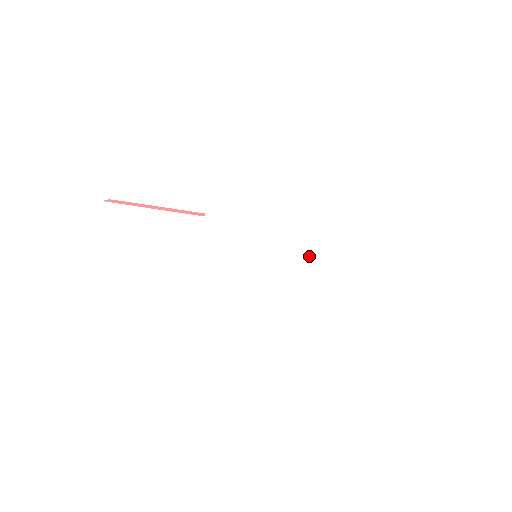
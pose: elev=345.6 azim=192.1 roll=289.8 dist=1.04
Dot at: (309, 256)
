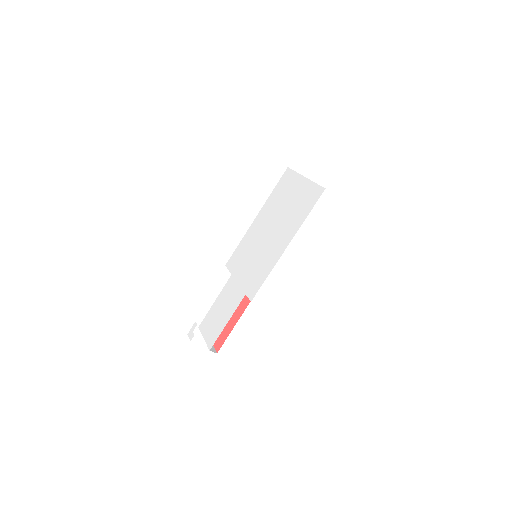
Dot at: (270, 227)
